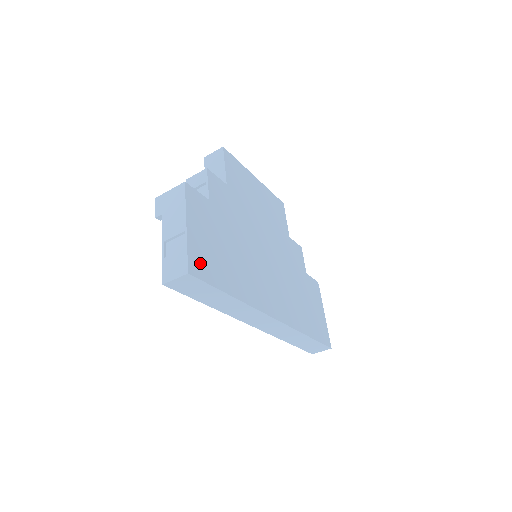
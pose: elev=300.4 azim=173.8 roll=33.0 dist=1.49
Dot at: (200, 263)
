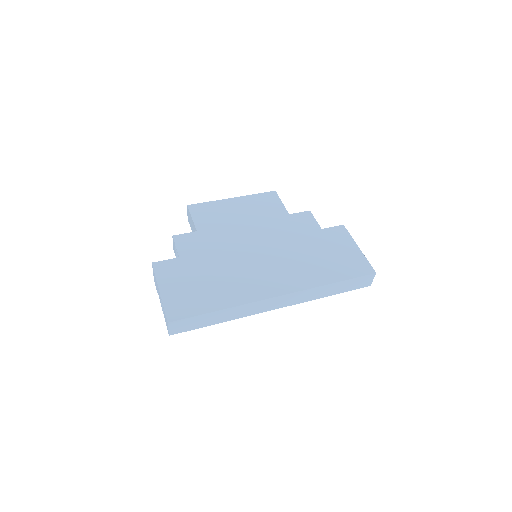
Dot at: (178, 308)
